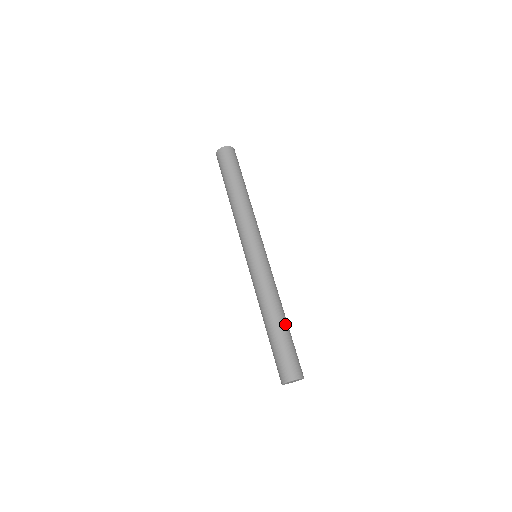
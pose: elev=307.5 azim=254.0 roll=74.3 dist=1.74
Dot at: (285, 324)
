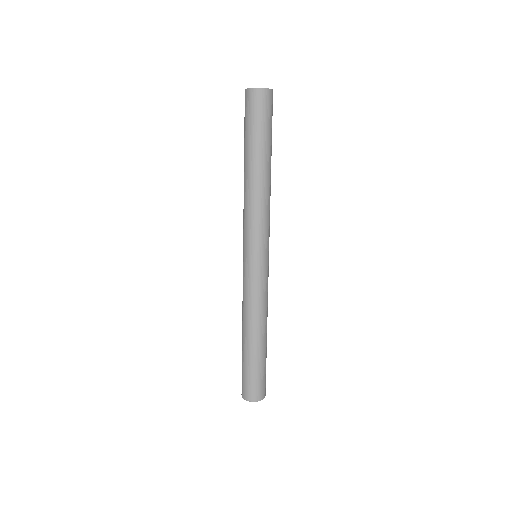
Dot at: (262, 346)
